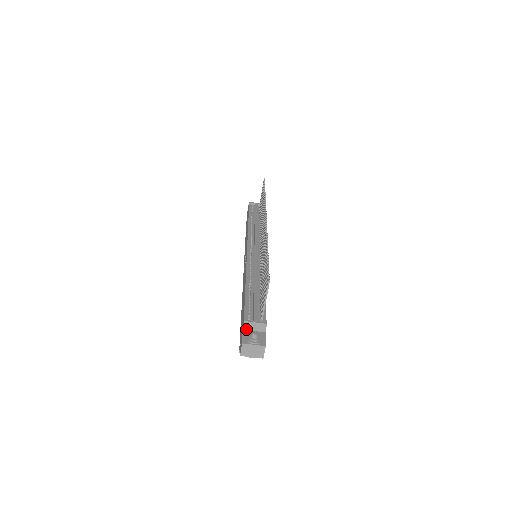
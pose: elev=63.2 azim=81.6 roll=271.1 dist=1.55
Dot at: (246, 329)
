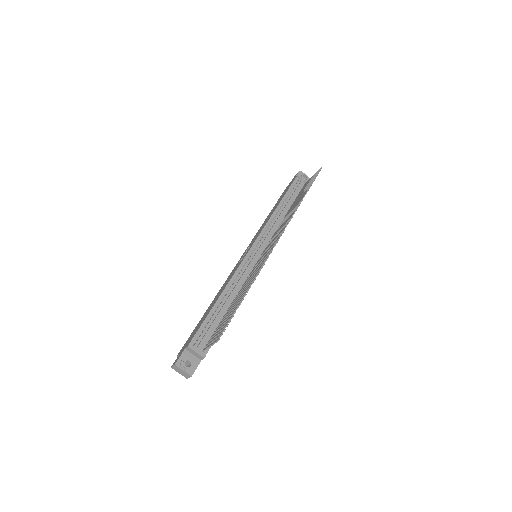
Dot at: (188, 350)
